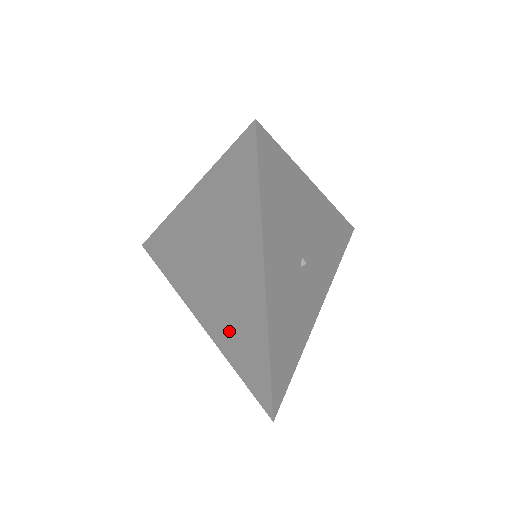
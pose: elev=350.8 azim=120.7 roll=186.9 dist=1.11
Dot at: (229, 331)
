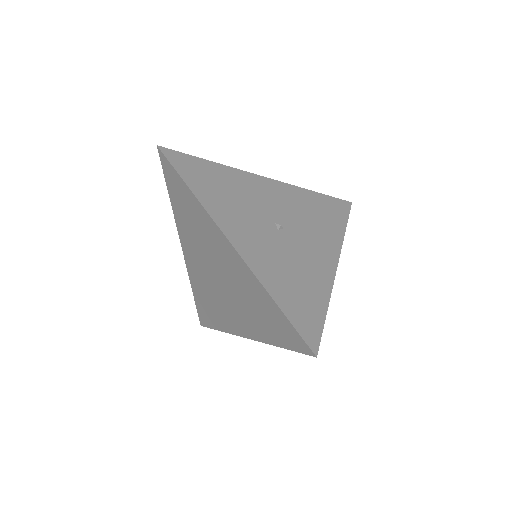
Dot at: (253, 315)
